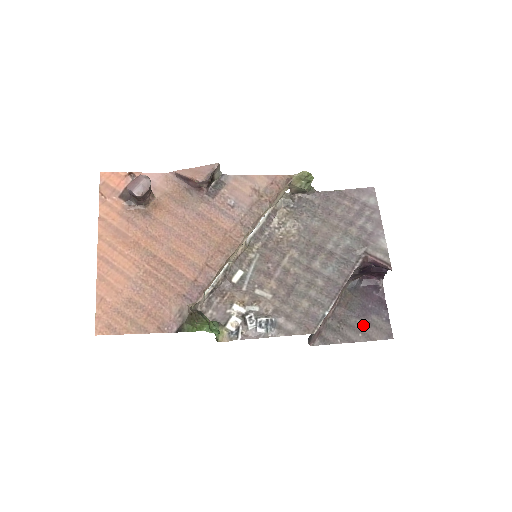
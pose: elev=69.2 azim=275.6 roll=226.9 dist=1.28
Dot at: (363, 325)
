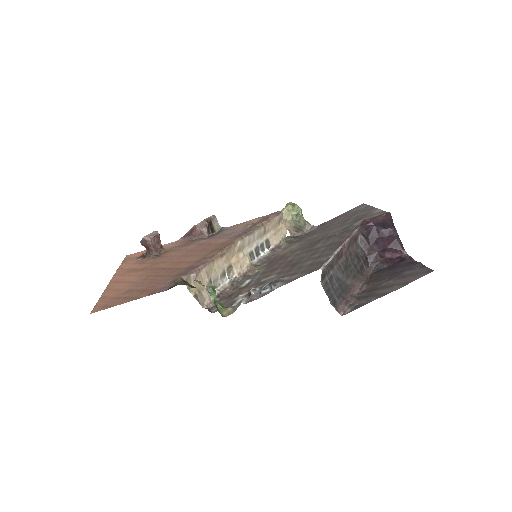
Dot at: (396, 281)
